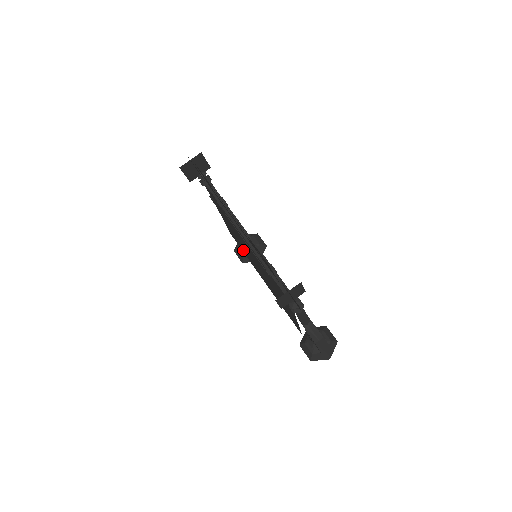
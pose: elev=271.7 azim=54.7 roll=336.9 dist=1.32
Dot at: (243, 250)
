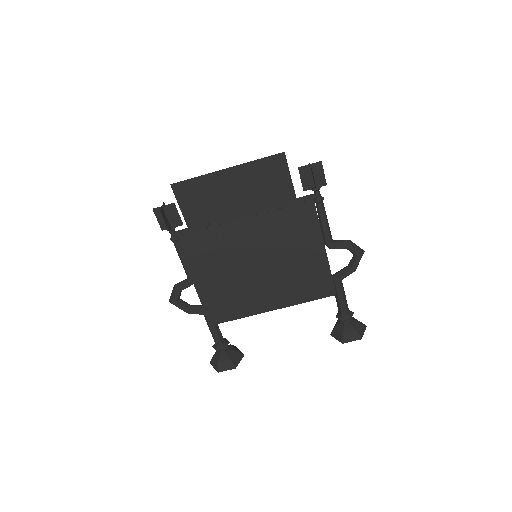
Dot at: (235, 307)
